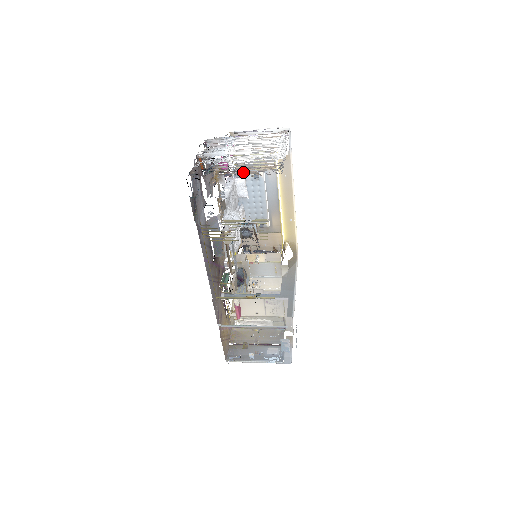
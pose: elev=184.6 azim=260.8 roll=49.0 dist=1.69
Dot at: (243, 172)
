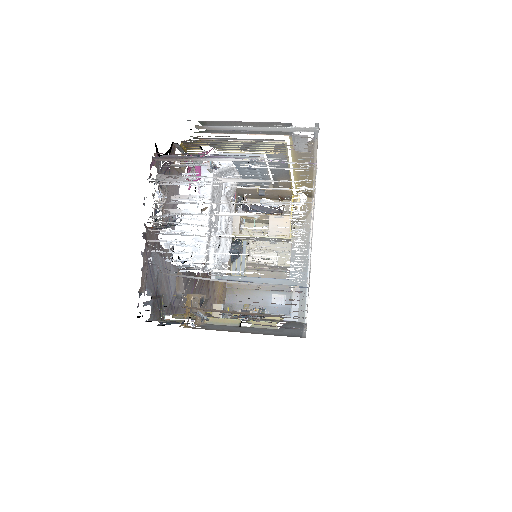
Dot at: (228, 156)
